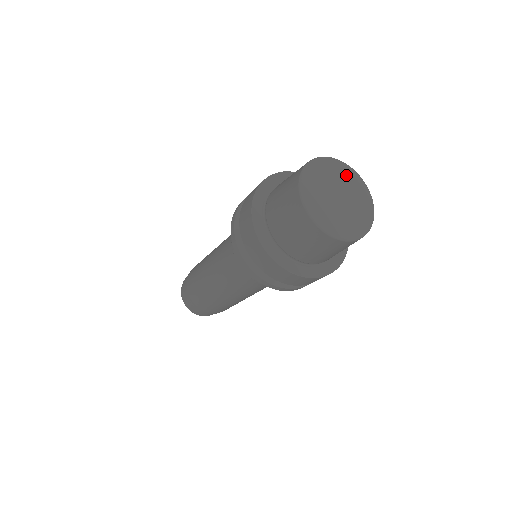
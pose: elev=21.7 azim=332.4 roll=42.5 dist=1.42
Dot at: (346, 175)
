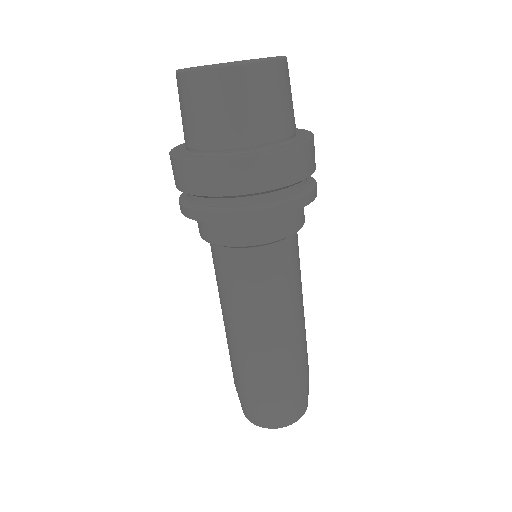
Dot at: occluded
